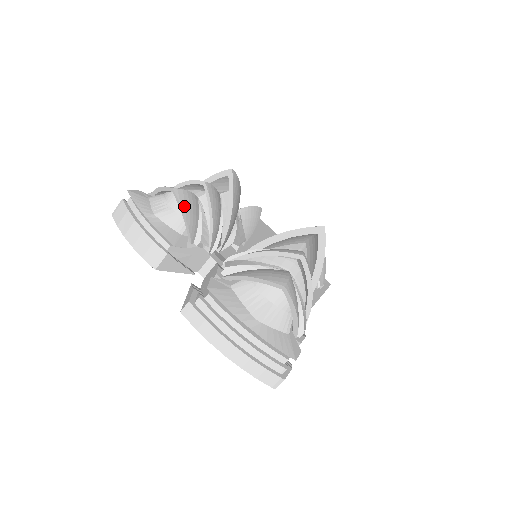
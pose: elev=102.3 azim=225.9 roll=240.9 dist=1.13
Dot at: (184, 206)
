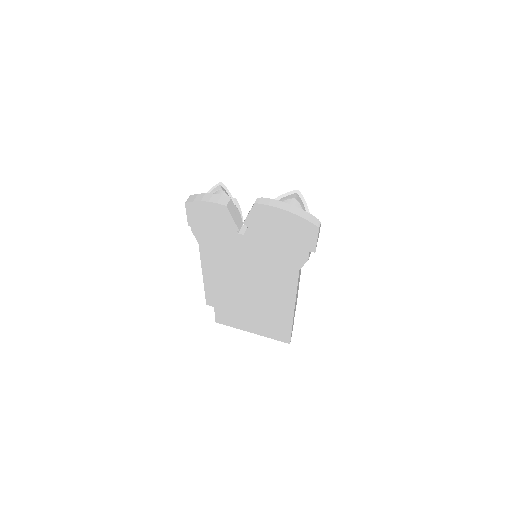
Dot at: (227, 190)
